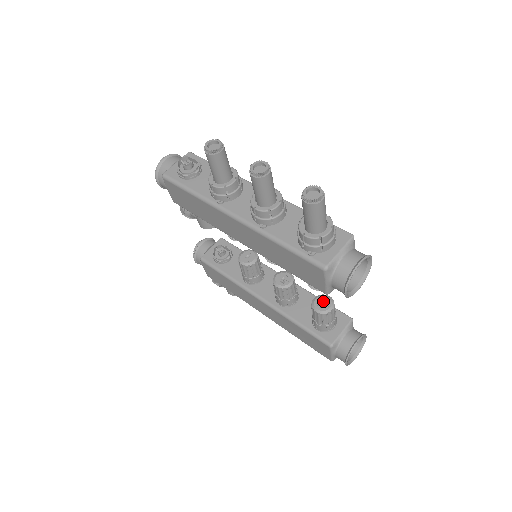
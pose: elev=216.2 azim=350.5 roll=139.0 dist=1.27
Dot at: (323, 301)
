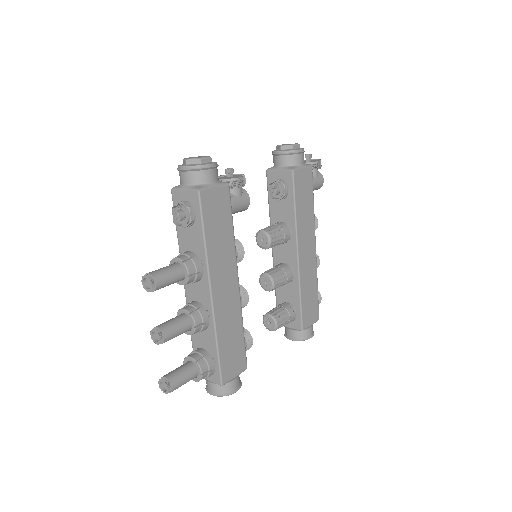
Dot at: (271, 322)
